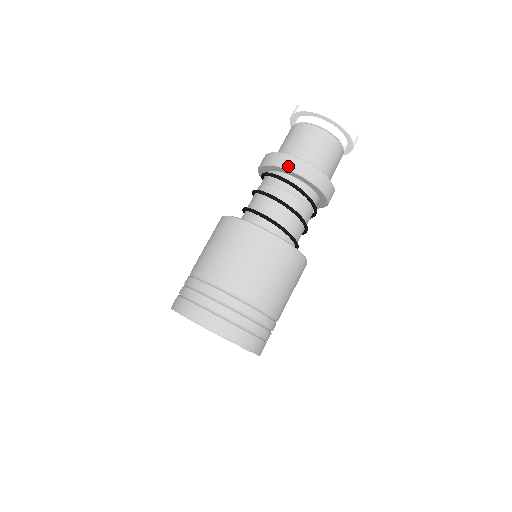
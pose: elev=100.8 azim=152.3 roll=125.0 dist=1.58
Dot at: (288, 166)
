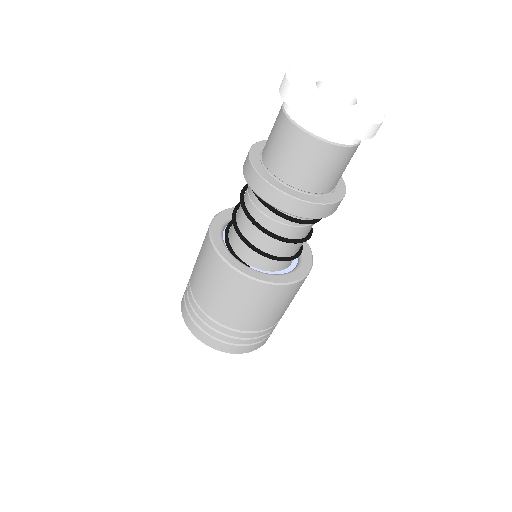
Dot at: (288, 211)
